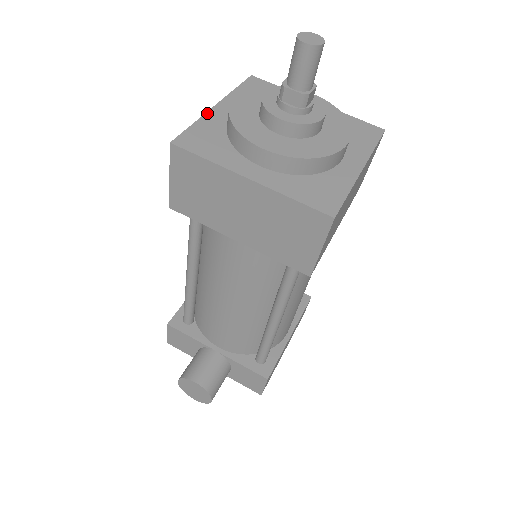
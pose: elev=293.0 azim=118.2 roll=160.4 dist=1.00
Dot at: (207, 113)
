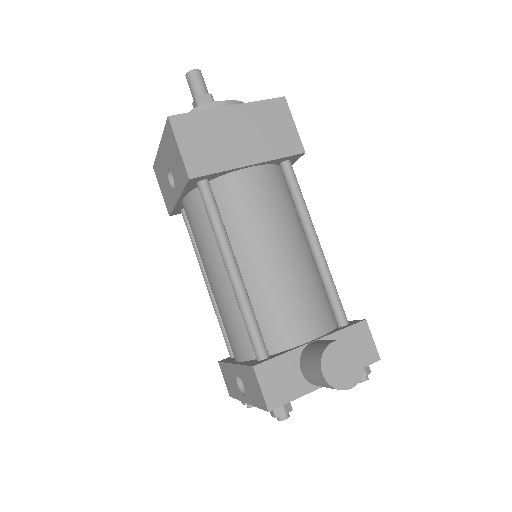
Dot at: (162, 139)
